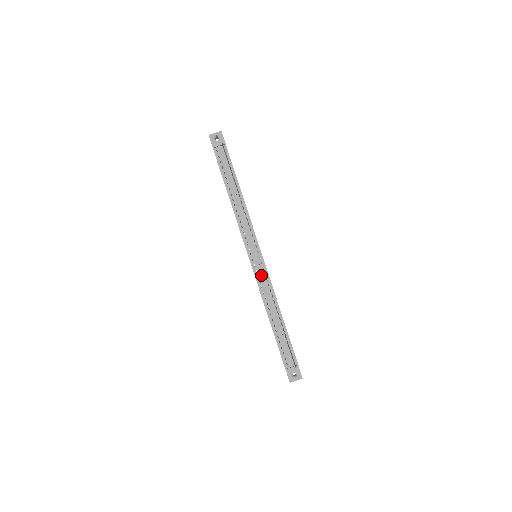
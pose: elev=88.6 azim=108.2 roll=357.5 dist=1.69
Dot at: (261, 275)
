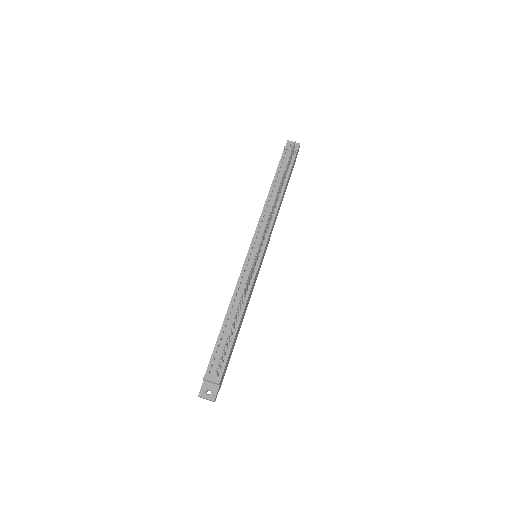
Dot at: (248, 271)
